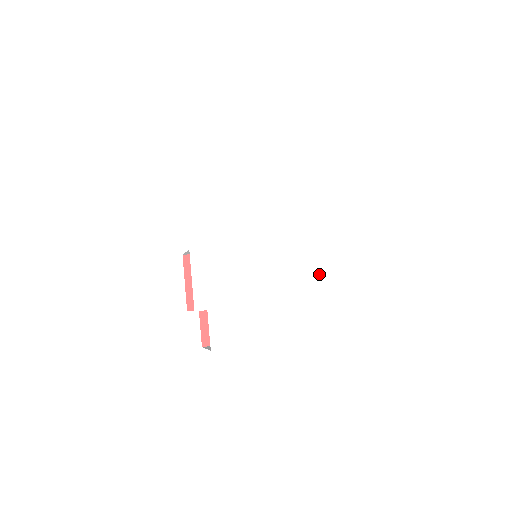
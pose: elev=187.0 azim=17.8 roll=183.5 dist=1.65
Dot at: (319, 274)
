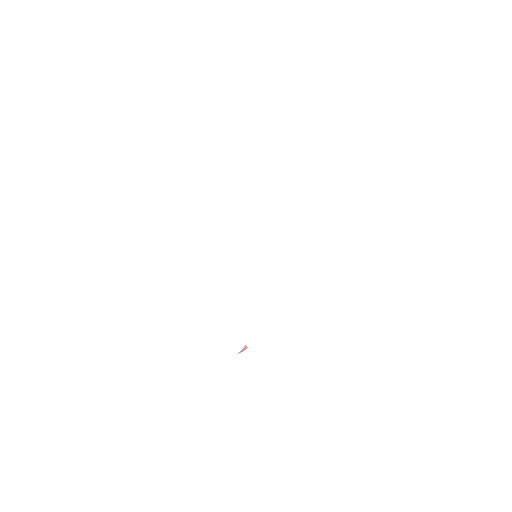
Dot at: (325, 222)
